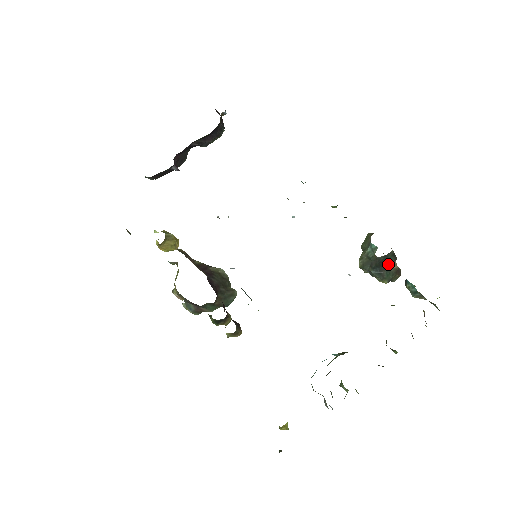
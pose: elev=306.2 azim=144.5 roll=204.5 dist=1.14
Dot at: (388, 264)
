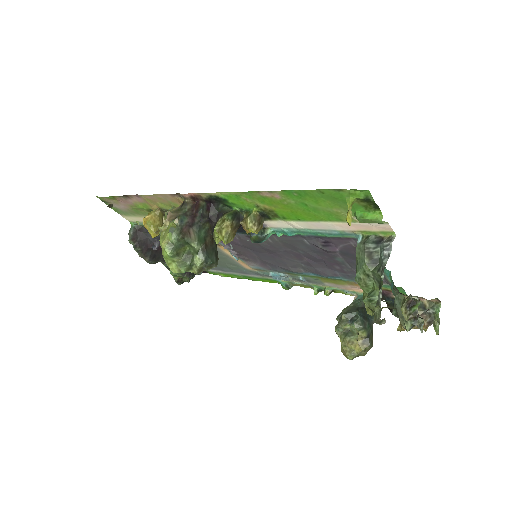
Dot at: (370, 318)
